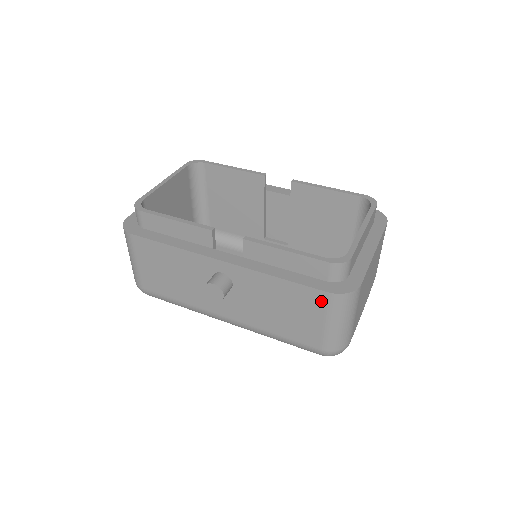
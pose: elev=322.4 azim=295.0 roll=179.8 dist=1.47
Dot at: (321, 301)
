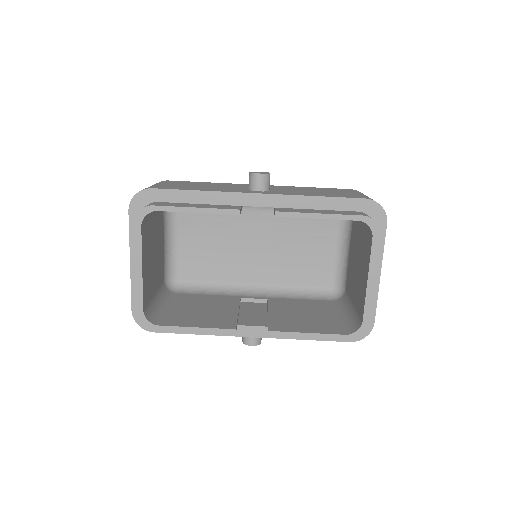
Dot at: occluded
